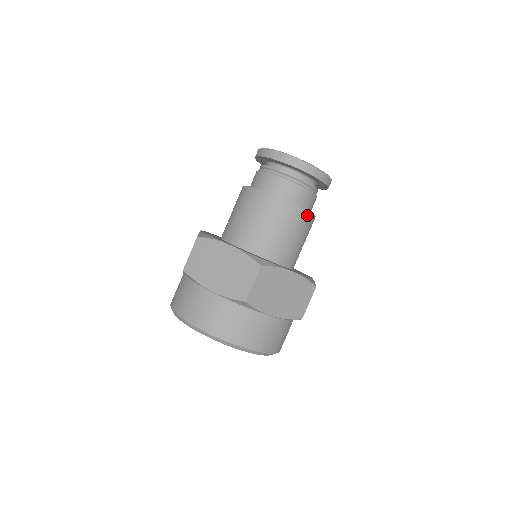
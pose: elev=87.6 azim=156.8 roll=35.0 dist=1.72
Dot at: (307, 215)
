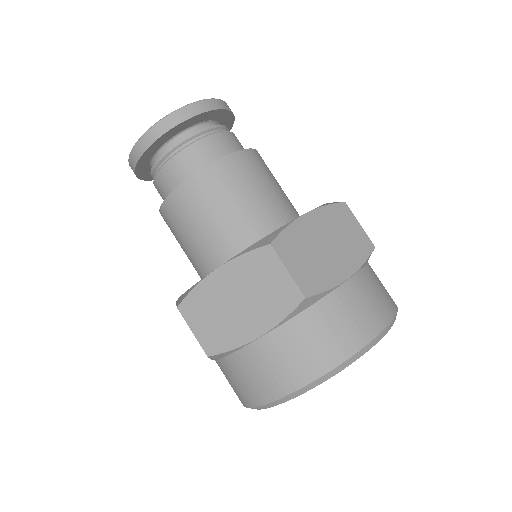
Dot at: (195, 181)
